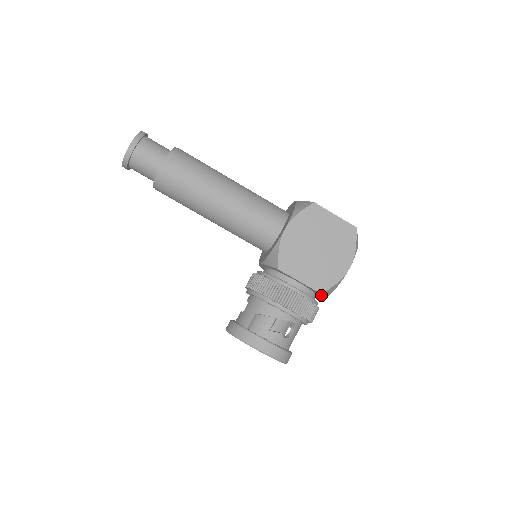
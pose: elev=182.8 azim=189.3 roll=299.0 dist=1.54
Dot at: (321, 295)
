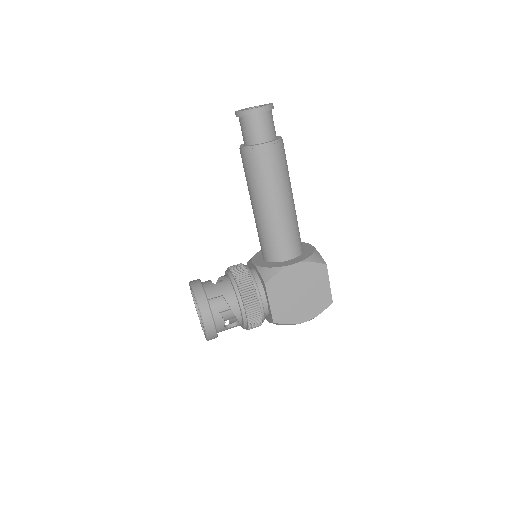
Dot at: (271, 321)
